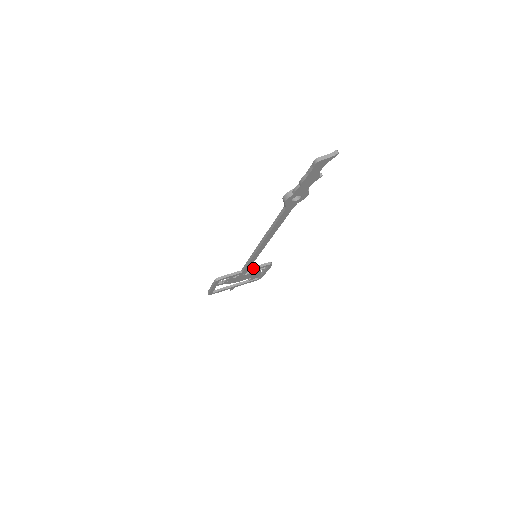
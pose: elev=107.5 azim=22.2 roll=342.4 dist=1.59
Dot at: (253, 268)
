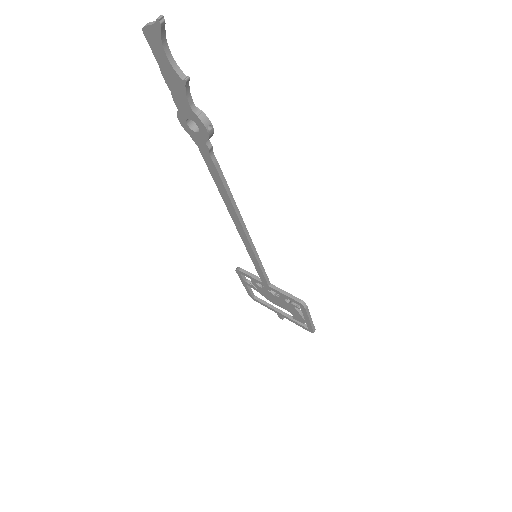
Dot at: (278, 289)
